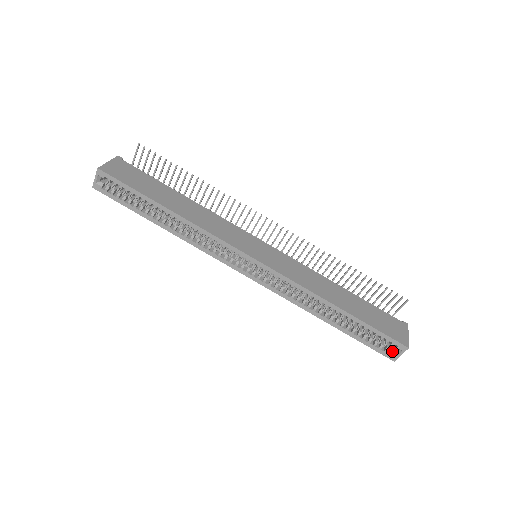
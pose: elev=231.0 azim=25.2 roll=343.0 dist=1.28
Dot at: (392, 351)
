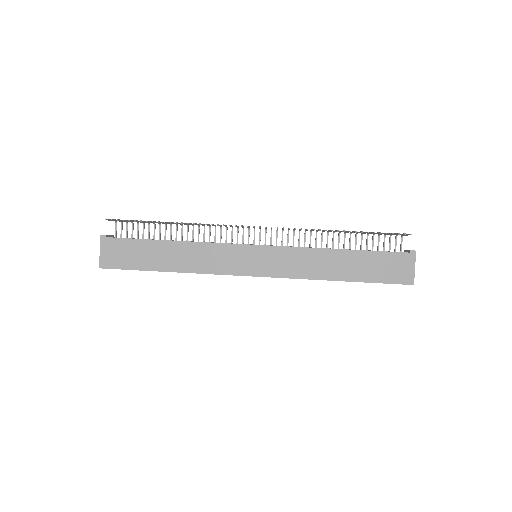
Dot at: occluded
